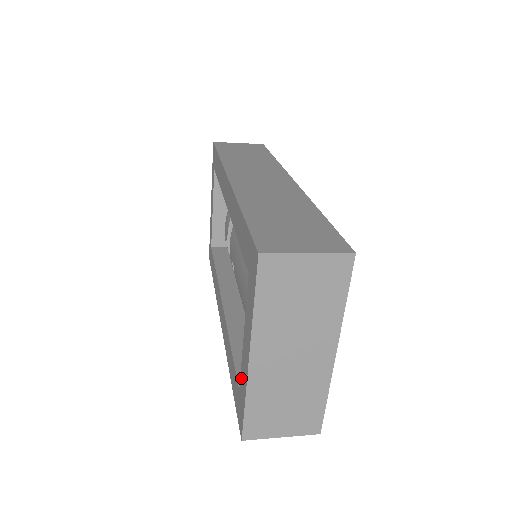
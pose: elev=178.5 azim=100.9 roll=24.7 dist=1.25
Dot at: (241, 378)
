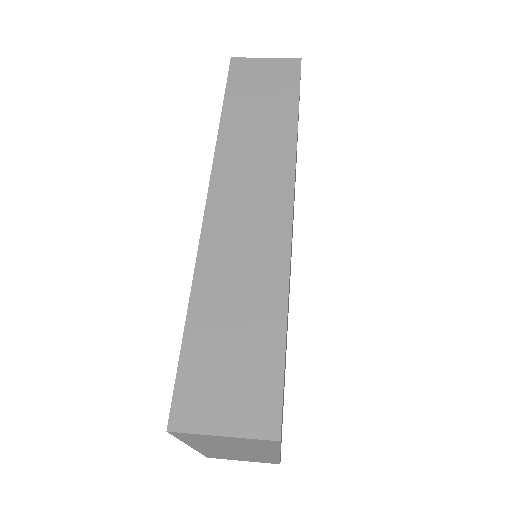
Dot at: occluded
